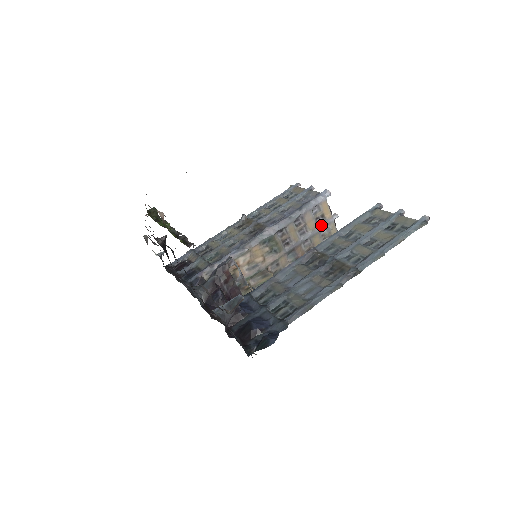
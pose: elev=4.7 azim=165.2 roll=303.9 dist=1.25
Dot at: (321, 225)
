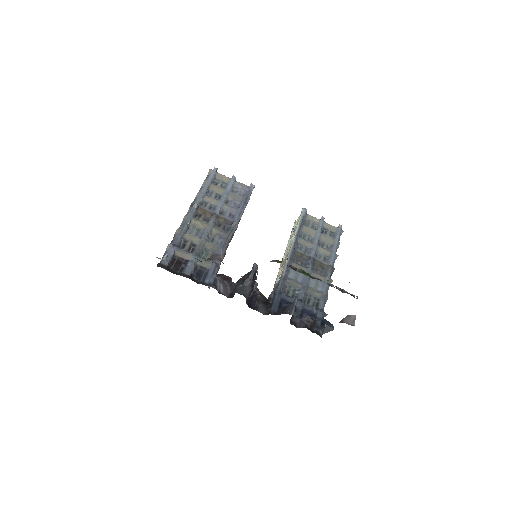
Dot at: occluded
